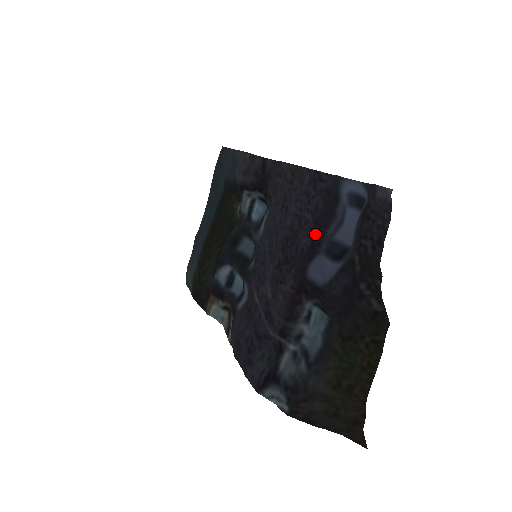
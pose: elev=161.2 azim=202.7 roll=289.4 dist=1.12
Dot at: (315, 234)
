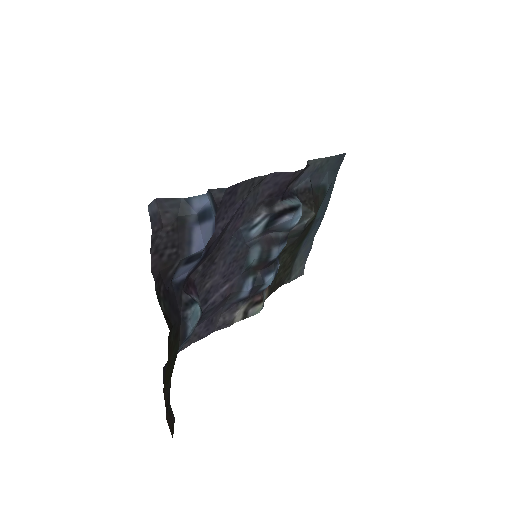
Dot at: (212, 240)
